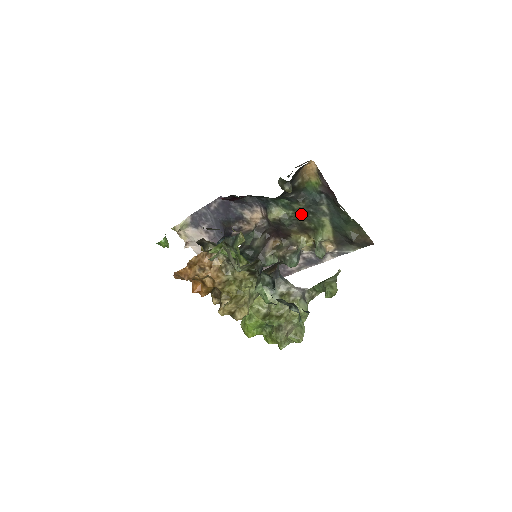
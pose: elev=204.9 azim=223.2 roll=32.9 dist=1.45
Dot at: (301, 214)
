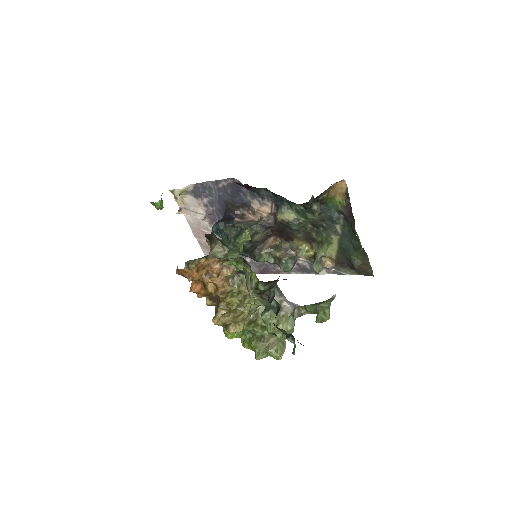
Dot at: (312, 224)
